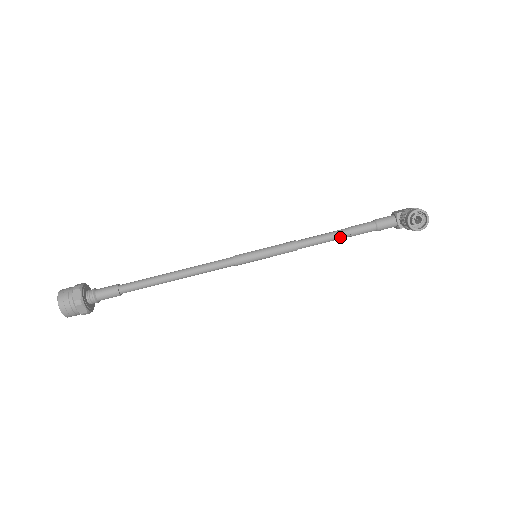
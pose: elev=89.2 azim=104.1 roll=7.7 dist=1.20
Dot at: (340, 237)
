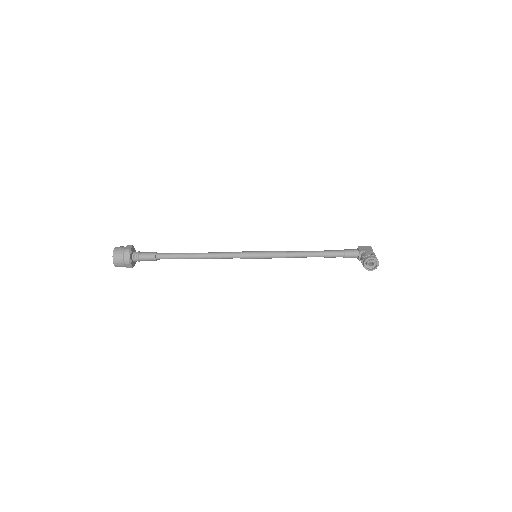
Dot at: occluded
